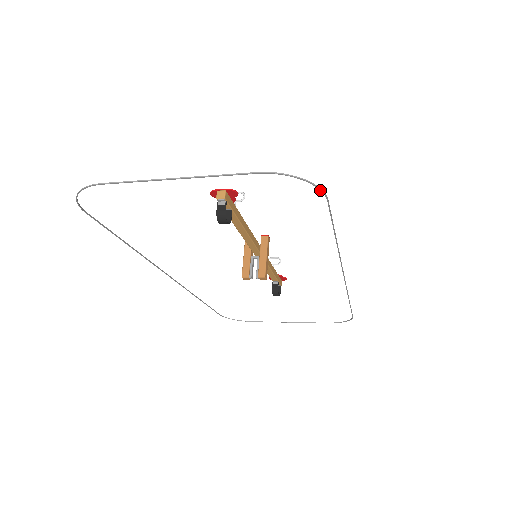
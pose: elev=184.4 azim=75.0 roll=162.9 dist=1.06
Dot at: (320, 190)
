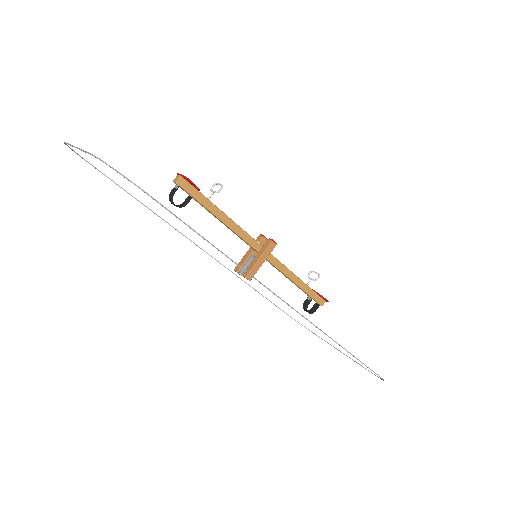
Dot at: (135, 185)
